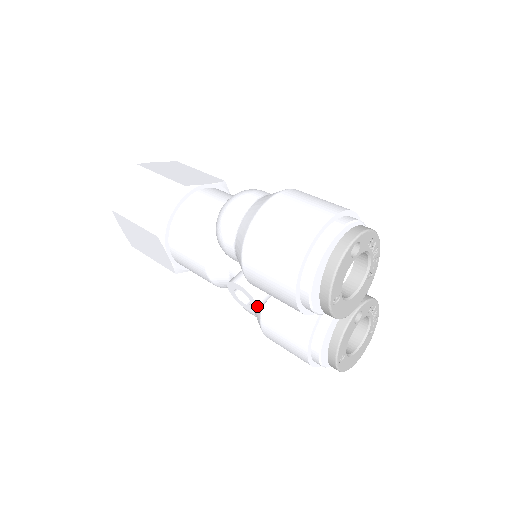
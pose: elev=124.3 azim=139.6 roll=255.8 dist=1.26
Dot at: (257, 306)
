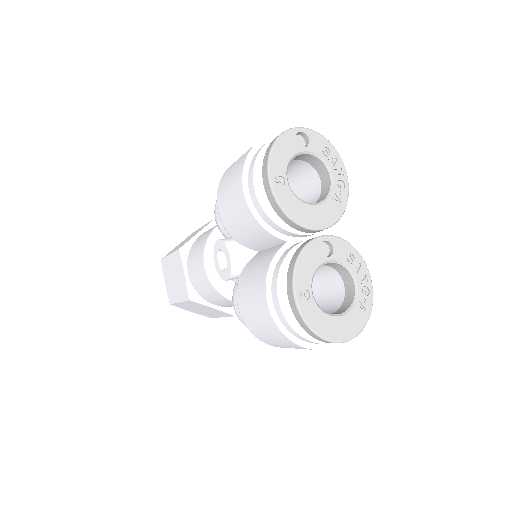
Dot at: (230, 257)
